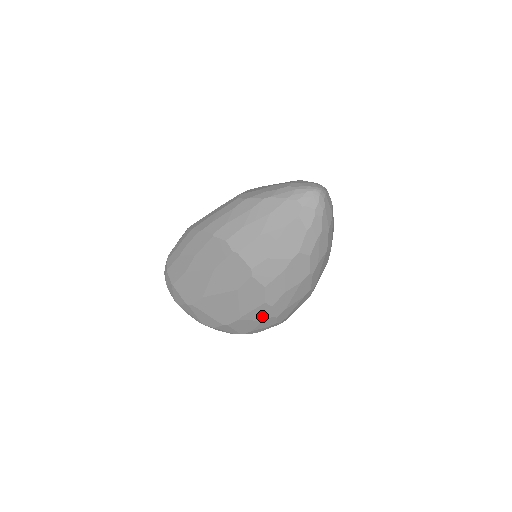
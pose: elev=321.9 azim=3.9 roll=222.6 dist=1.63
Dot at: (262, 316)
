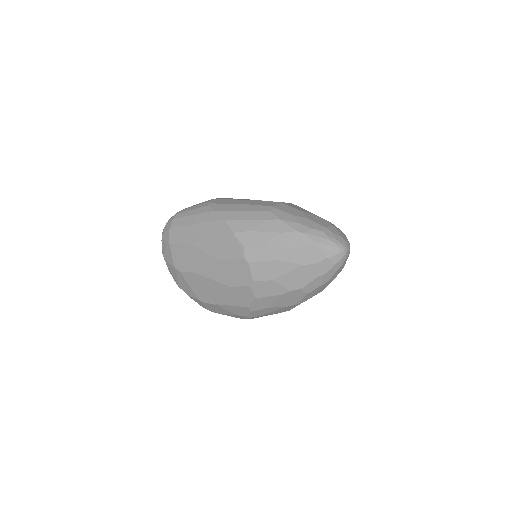
Dot at: (237, 312)
